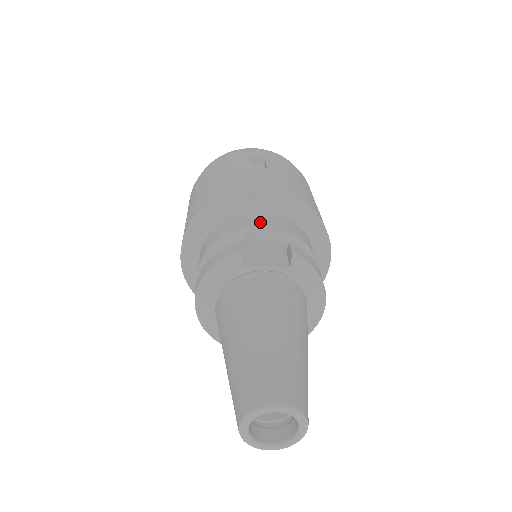
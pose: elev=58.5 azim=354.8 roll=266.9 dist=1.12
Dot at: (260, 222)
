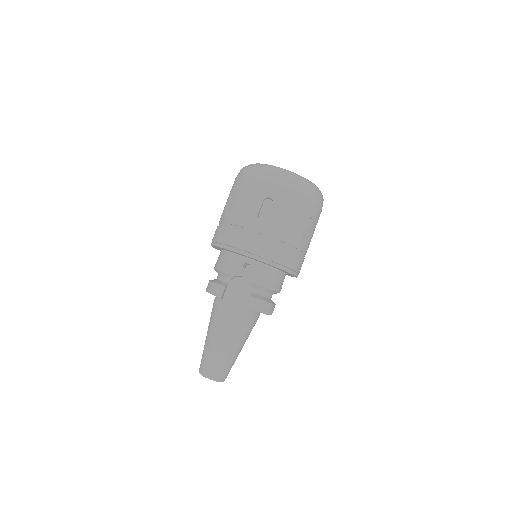
Dot at: (241, 273)
